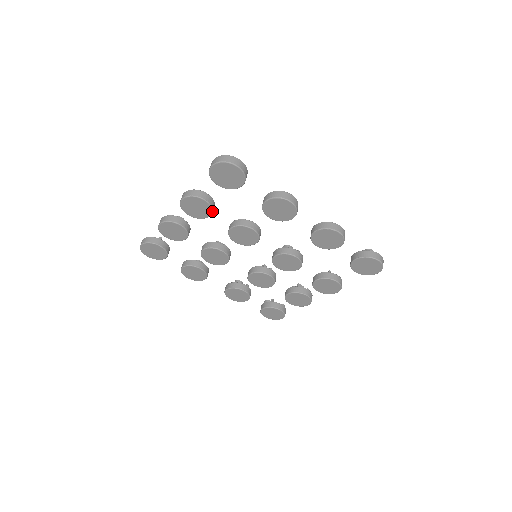
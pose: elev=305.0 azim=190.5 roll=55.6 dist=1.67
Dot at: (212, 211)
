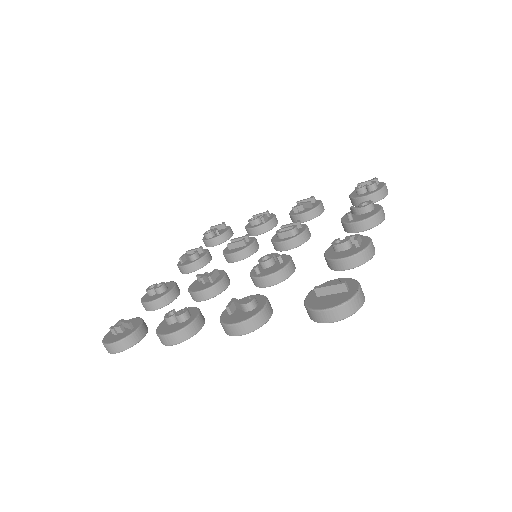
Dot at: occluded
